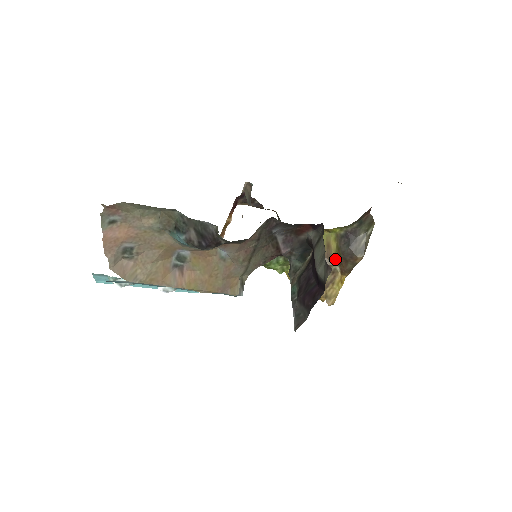
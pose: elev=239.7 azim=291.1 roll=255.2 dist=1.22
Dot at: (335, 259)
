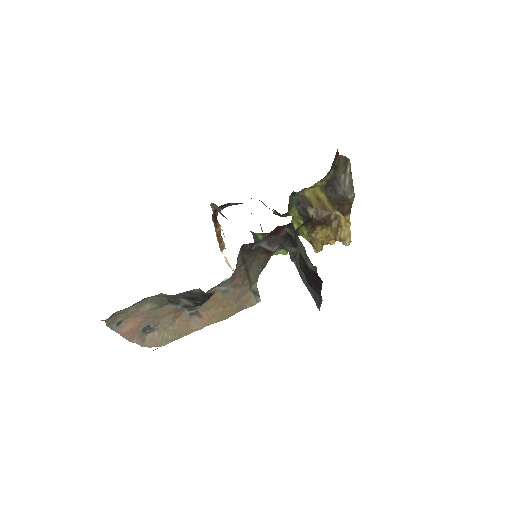
Dot at: (331, 207)
